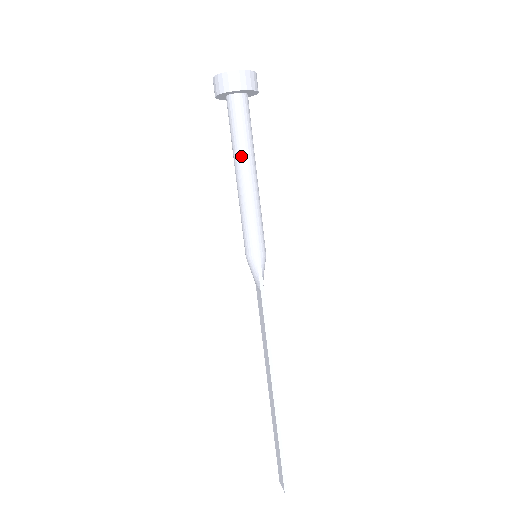
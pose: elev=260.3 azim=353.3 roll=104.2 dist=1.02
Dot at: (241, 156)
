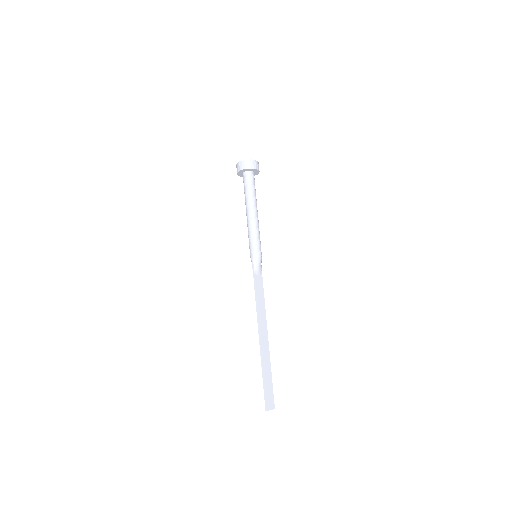
Dot at: (245, 203)
